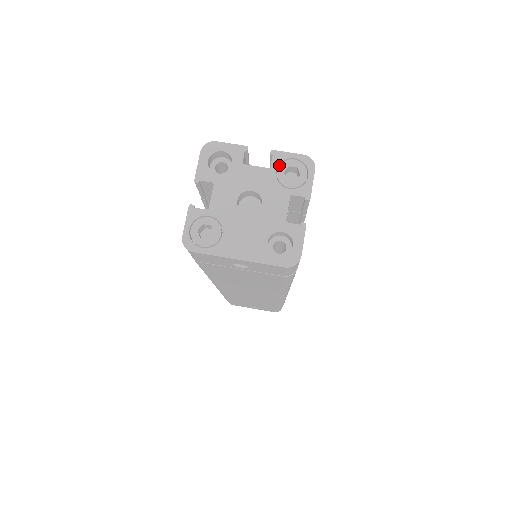
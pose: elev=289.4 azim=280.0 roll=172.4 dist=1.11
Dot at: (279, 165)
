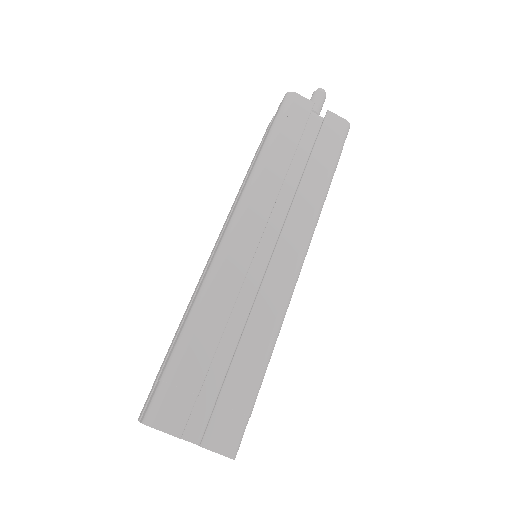
Dot at: occluded
